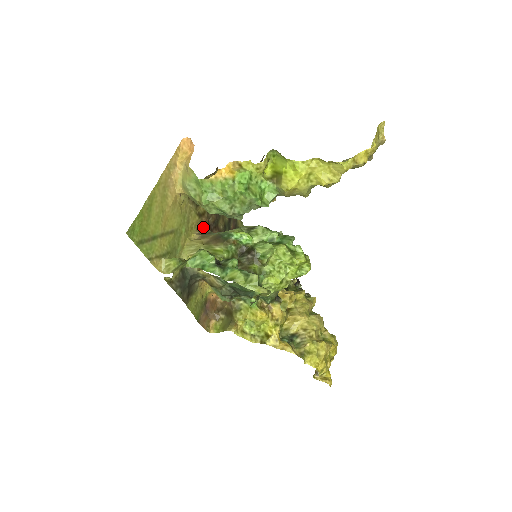
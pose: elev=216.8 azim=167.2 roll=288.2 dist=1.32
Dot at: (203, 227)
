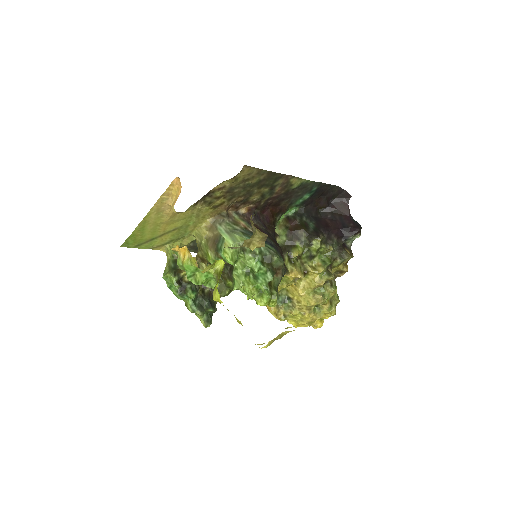
Dot at: (220, 213)
